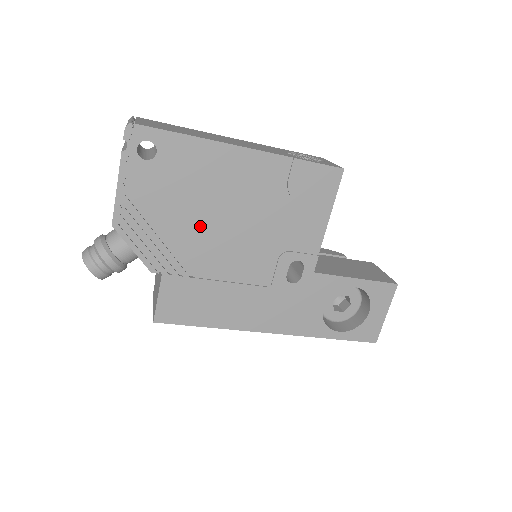
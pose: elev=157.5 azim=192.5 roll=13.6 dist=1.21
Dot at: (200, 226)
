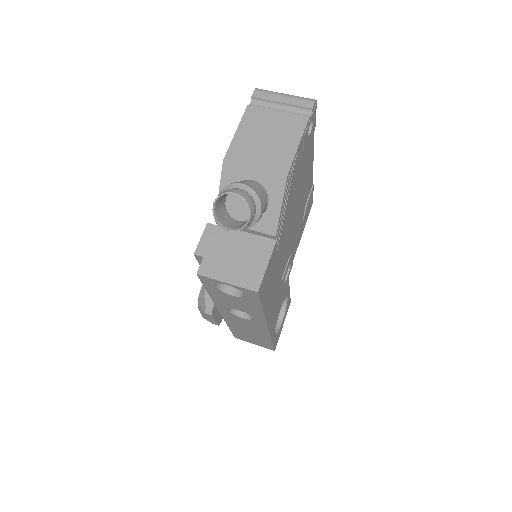
Dot at: (292, 208)
